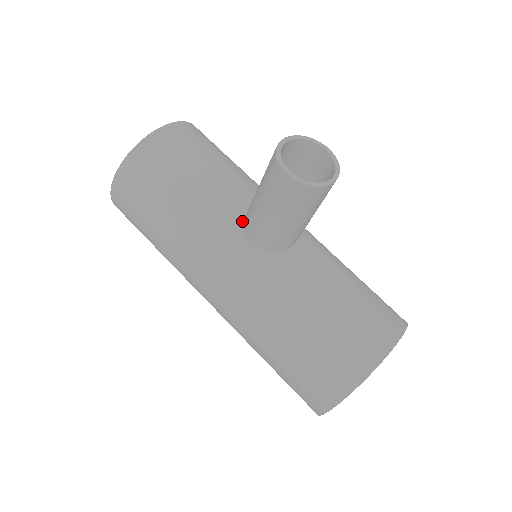
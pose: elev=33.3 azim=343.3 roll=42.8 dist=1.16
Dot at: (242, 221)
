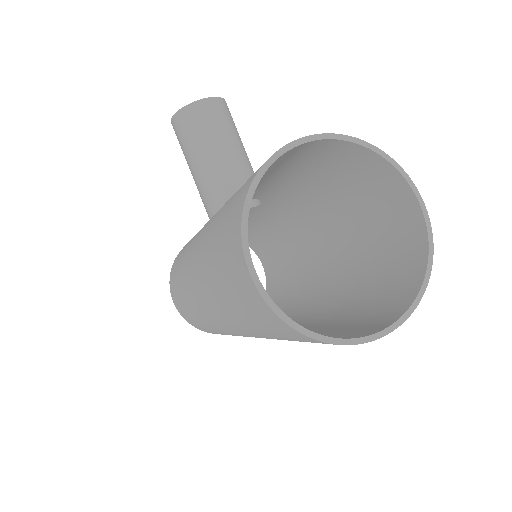
Dot at: occluded
